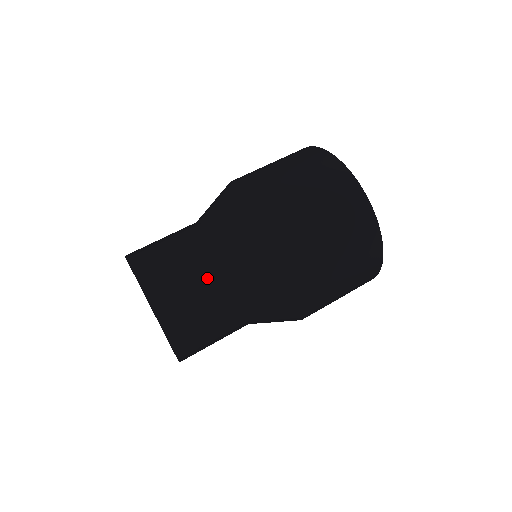
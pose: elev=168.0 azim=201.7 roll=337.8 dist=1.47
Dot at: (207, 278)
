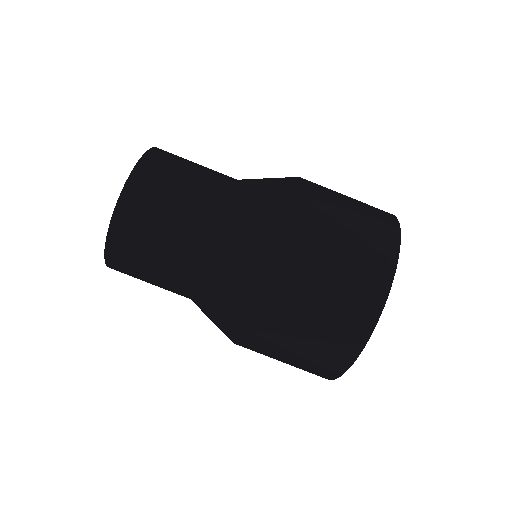
Dot at: (206, 177)
